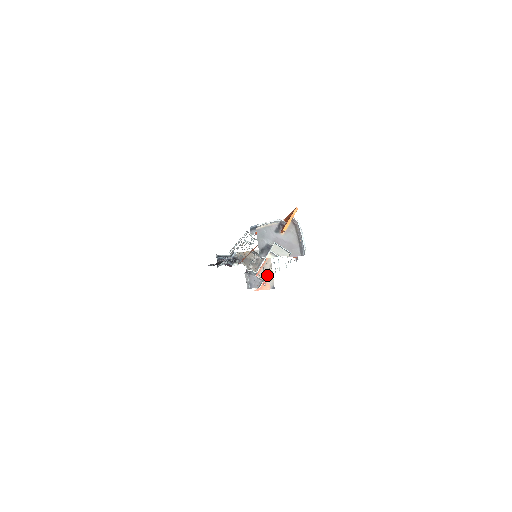
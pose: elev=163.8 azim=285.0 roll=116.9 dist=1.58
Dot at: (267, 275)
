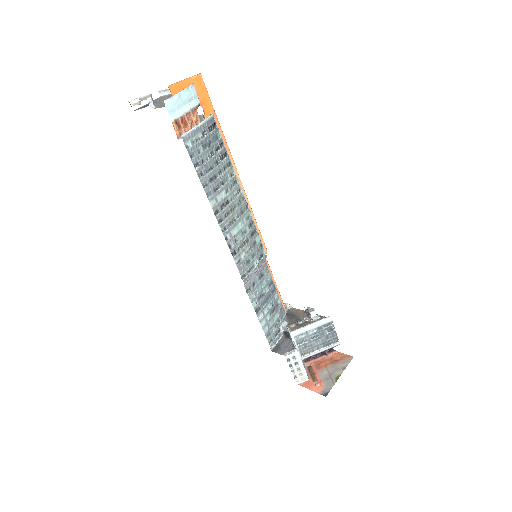
Dot at: (330, 376)
